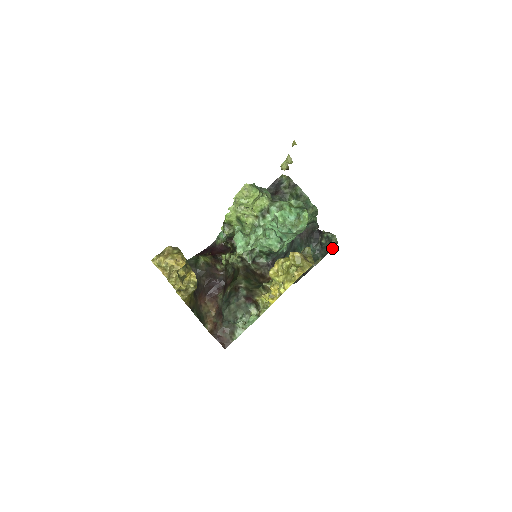
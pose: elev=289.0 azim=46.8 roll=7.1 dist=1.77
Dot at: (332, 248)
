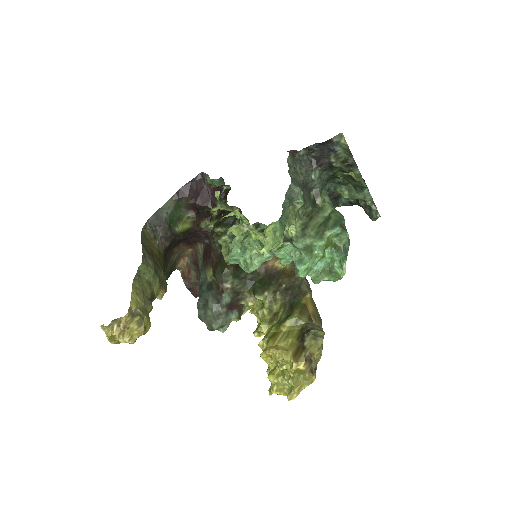
Dot at: occluded
